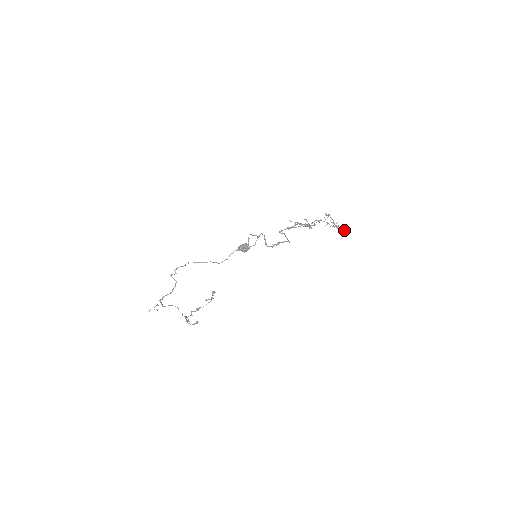
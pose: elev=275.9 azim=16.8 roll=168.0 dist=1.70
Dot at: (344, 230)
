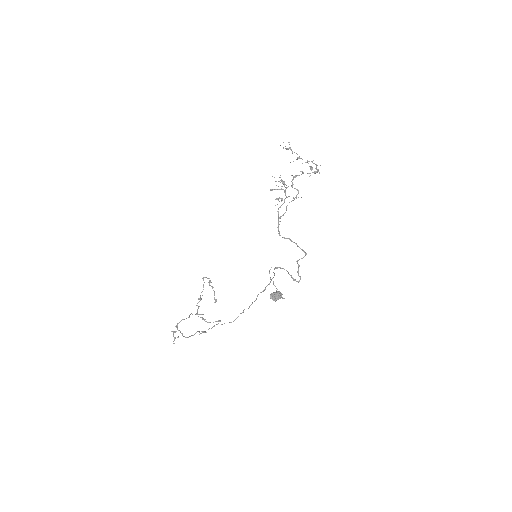
Dot at: (316, 165)
